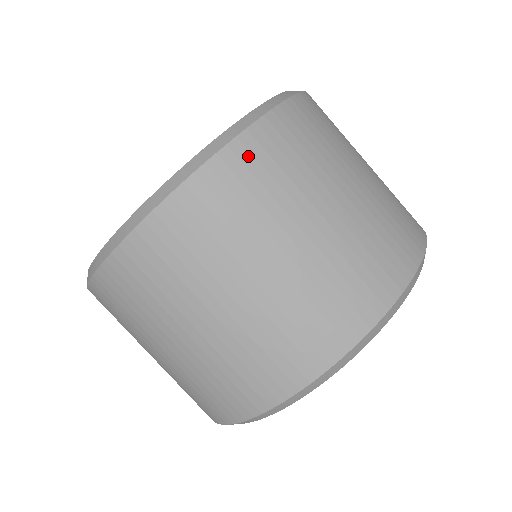
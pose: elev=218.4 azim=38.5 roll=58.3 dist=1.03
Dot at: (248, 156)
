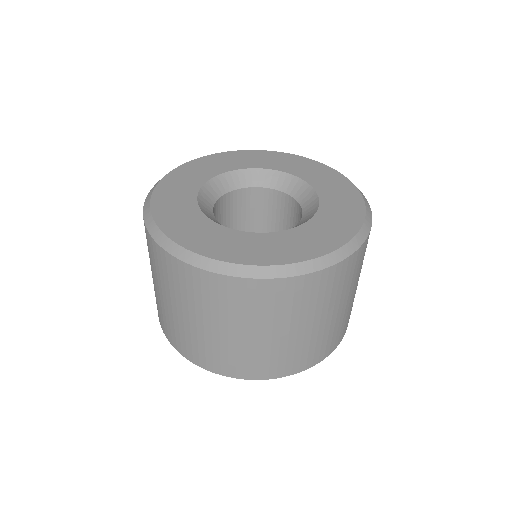
Dot at: (363, 252)
